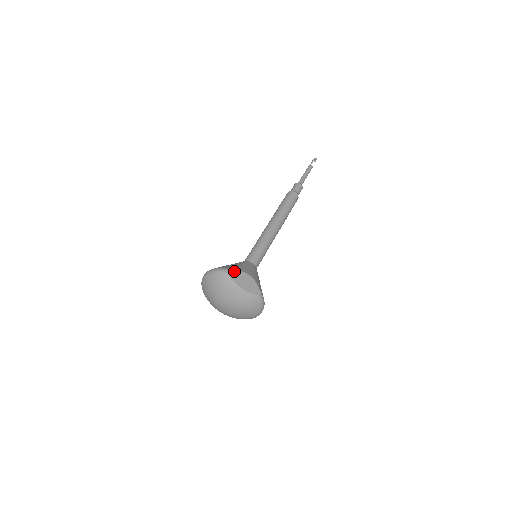
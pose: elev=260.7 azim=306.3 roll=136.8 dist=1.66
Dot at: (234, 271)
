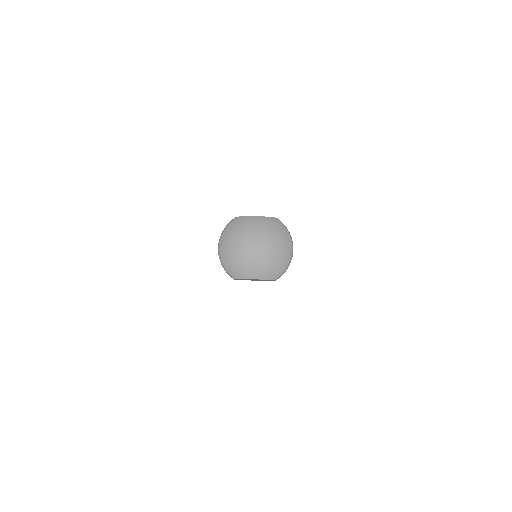
Dot at: occluded
